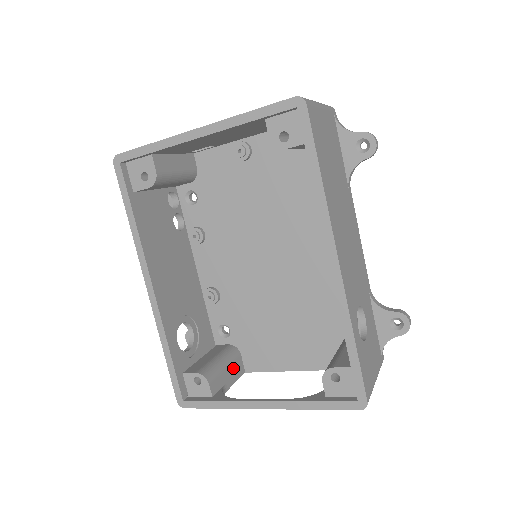
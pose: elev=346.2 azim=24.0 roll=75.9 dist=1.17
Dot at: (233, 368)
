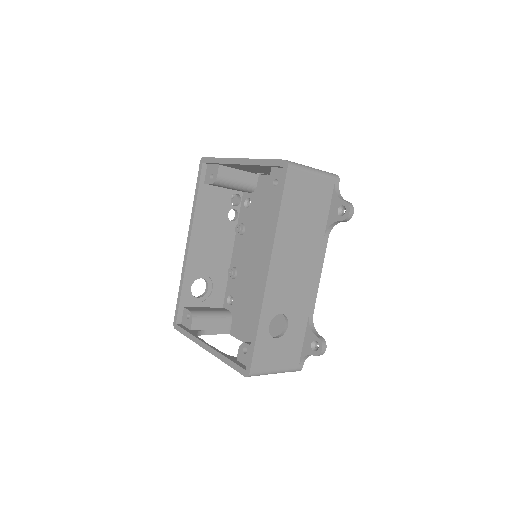
Dot at: (219, 325)
